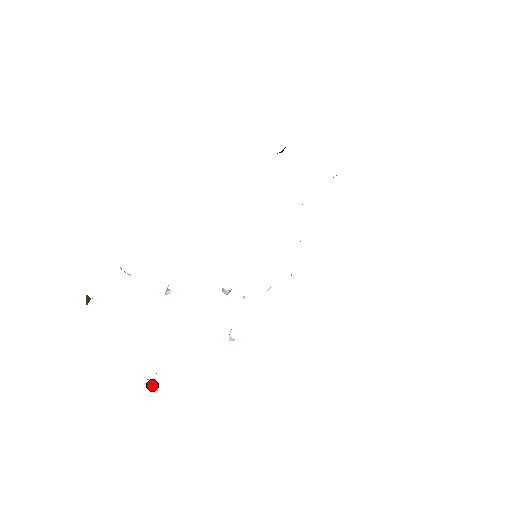
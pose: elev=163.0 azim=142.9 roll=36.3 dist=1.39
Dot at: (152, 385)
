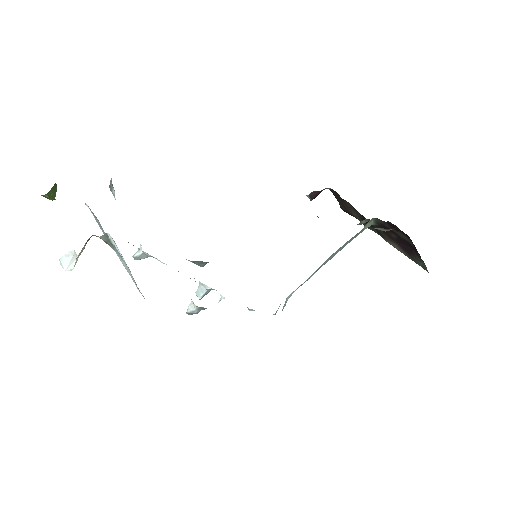
Dot at: (72, 259)
